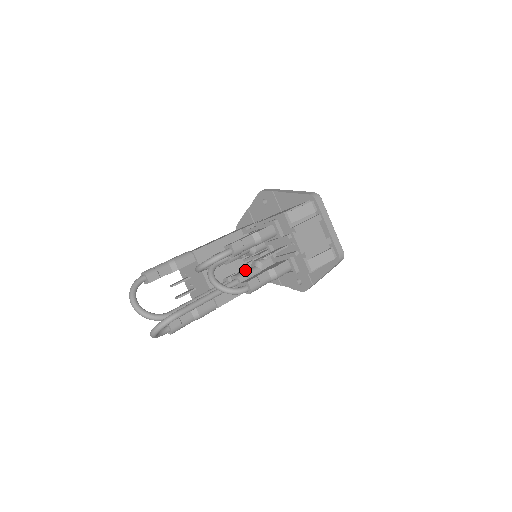
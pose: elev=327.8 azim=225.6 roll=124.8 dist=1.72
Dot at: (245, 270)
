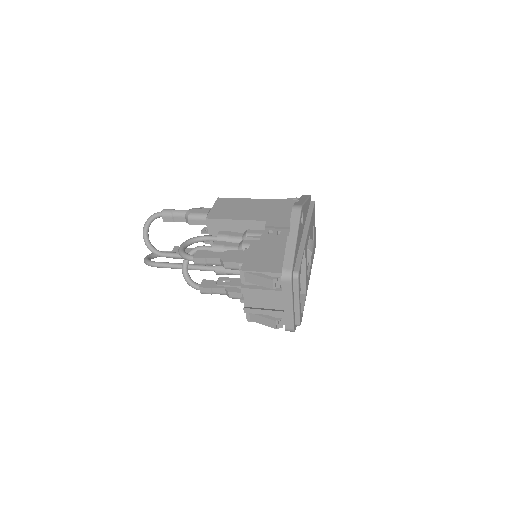
Dot at: occluded
